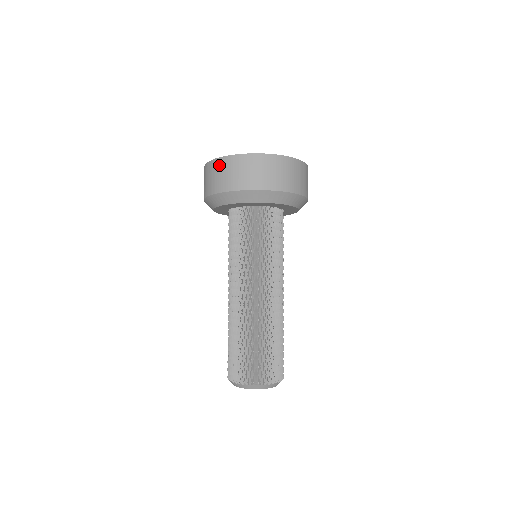
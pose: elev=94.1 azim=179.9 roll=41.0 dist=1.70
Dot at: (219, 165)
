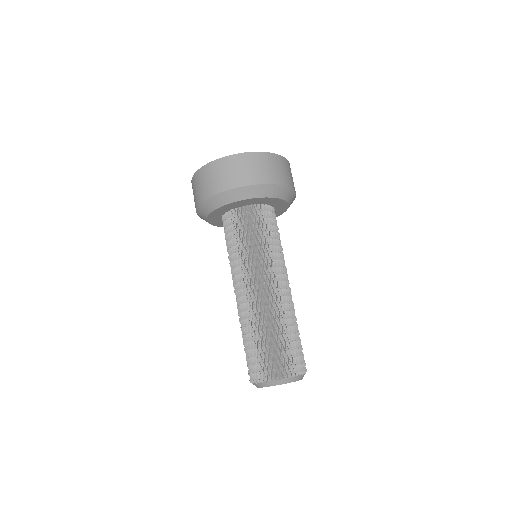
Dot at: occluded
